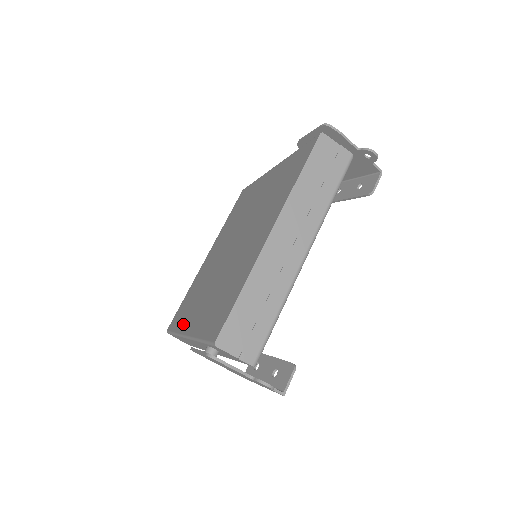
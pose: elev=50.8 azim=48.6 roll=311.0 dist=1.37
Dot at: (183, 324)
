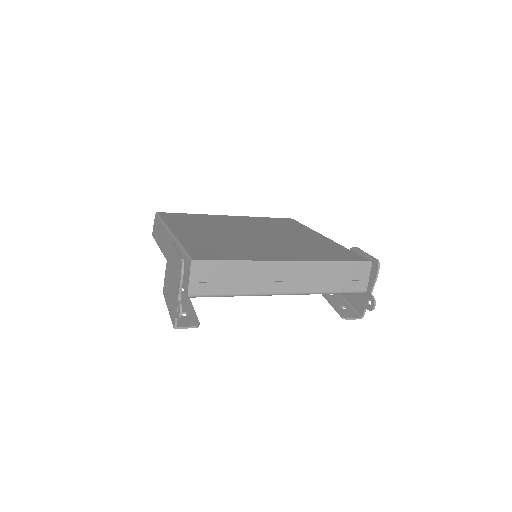
Dot at: (176, 225)
